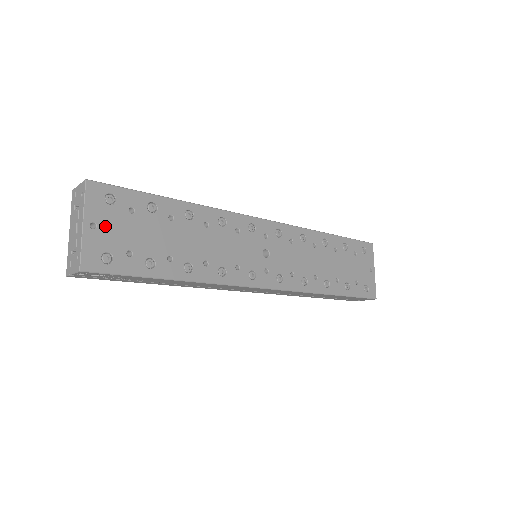
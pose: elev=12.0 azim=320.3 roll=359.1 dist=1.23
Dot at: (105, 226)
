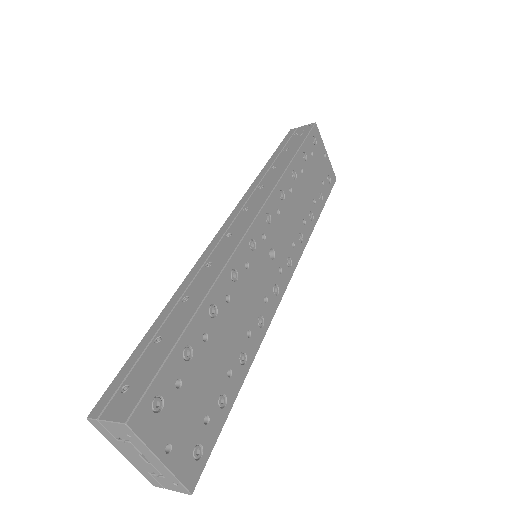
Dot at: (175, 433)
